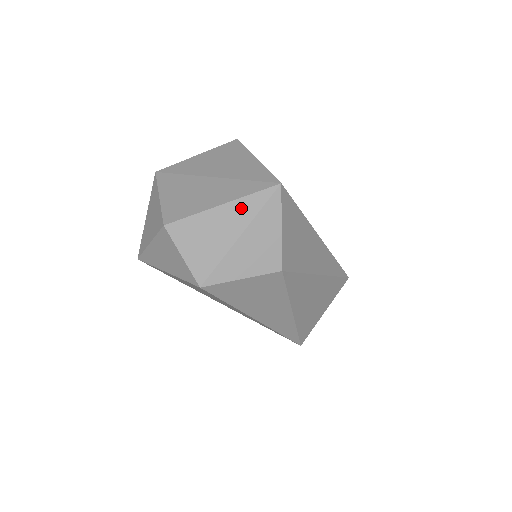
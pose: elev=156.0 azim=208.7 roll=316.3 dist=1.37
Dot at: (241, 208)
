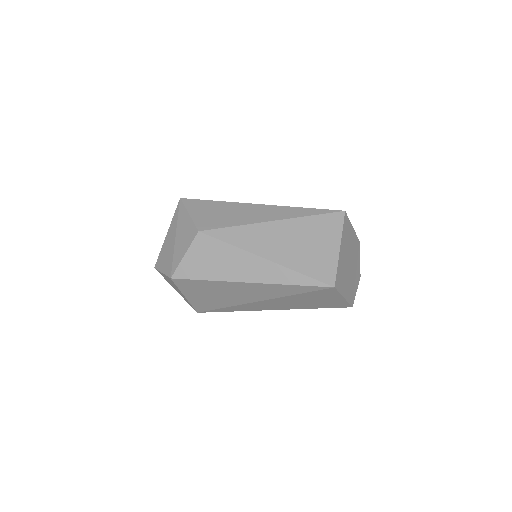
Dot at: (172, 226)
